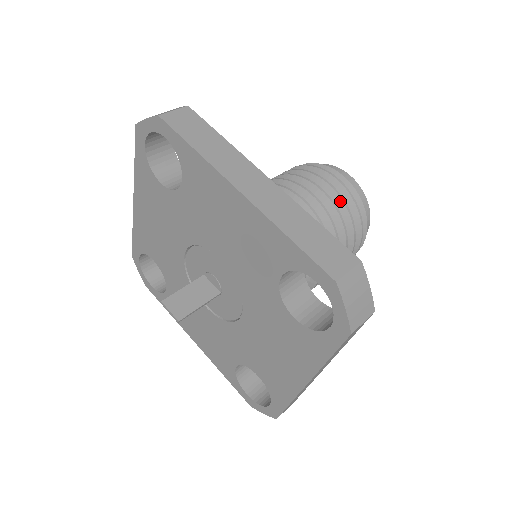
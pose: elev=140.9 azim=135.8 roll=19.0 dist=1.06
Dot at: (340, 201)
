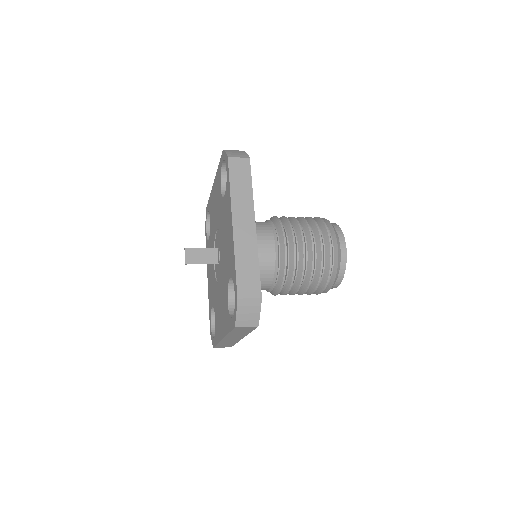
Dot at: (320, 258)
